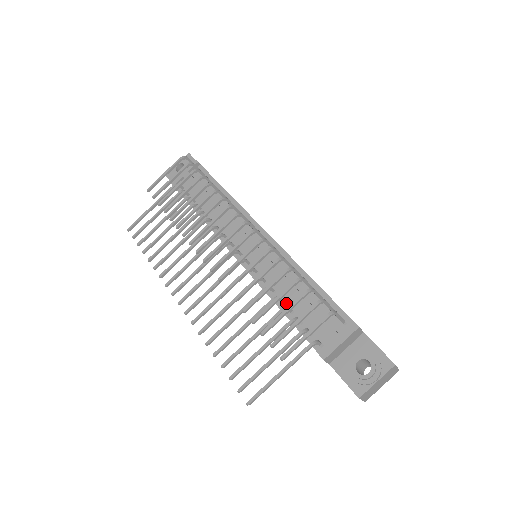
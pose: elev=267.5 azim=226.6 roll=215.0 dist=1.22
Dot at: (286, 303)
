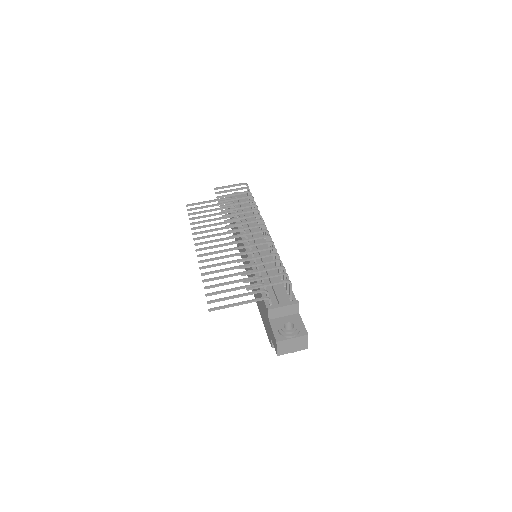
Dot at: occluded
